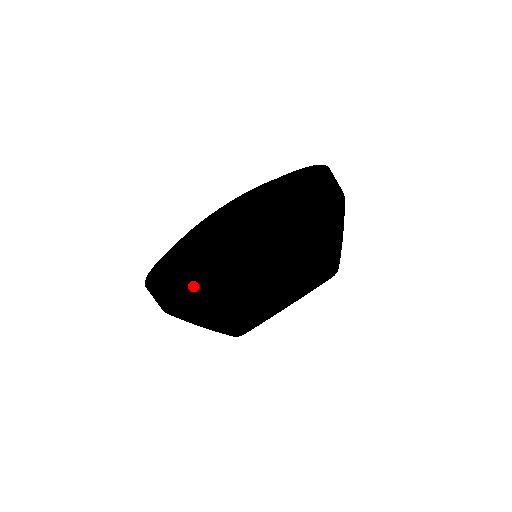
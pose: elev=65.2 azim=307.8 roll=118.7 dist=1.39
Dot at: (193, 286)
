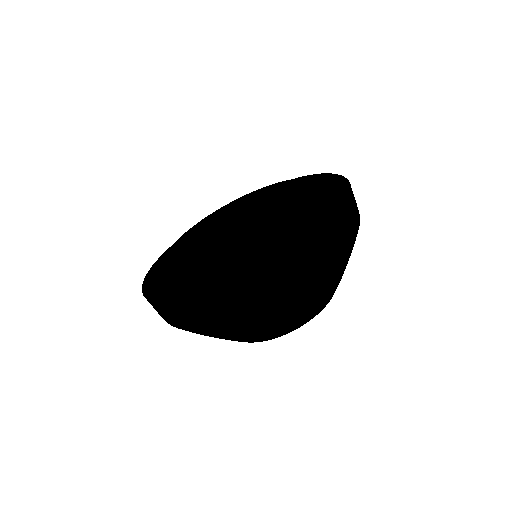
Dot at: (209, 330)
